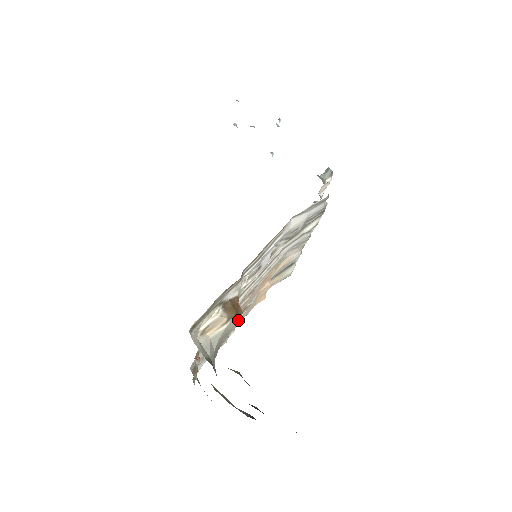
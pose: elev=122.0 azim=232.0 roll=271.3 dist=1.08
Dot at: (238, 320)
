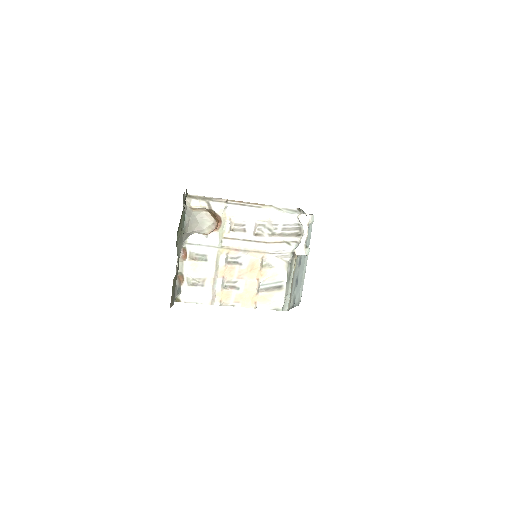
Dot at: (212, 221)
